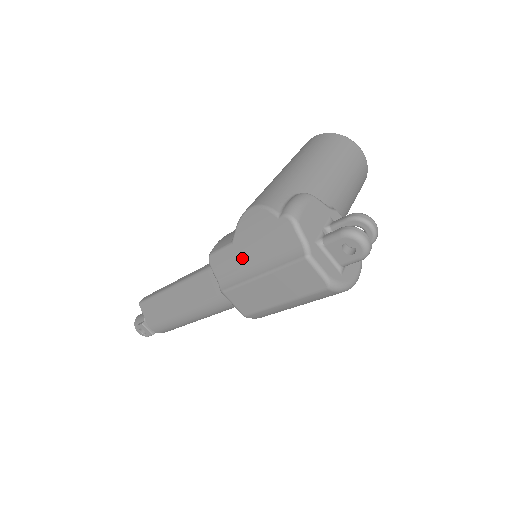
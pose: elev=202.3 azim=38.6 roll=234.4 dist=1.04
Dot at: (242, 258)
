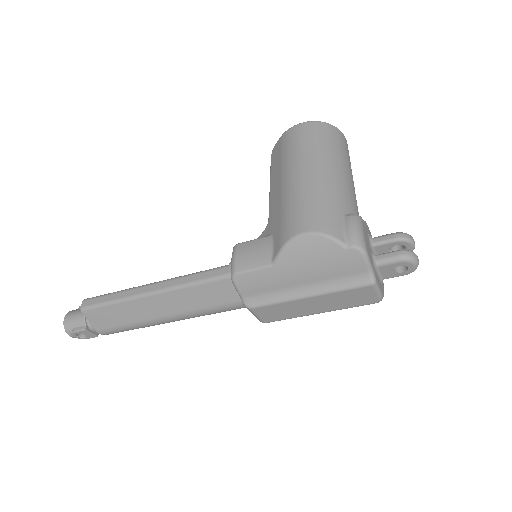
Dot at: (286, 279)
